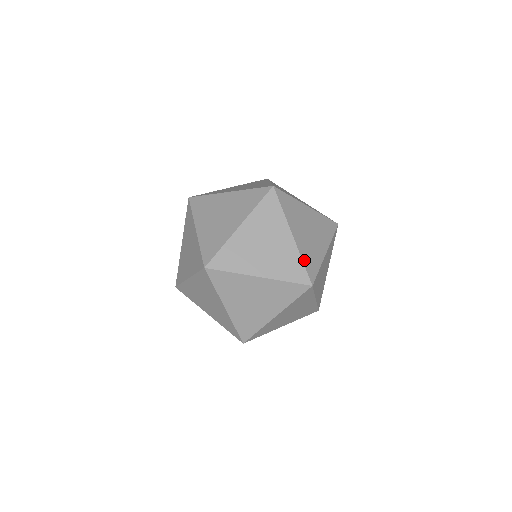
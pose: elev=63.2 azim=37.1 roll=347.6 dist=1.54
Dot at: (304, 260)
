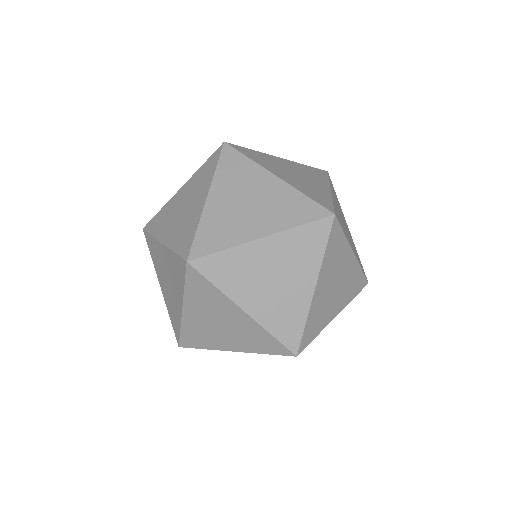
Dot at: occluded
